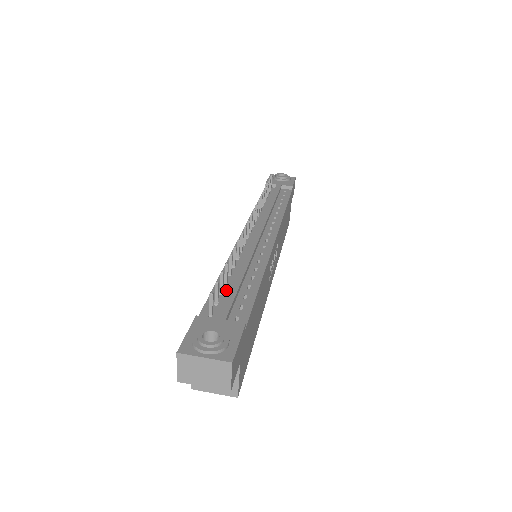
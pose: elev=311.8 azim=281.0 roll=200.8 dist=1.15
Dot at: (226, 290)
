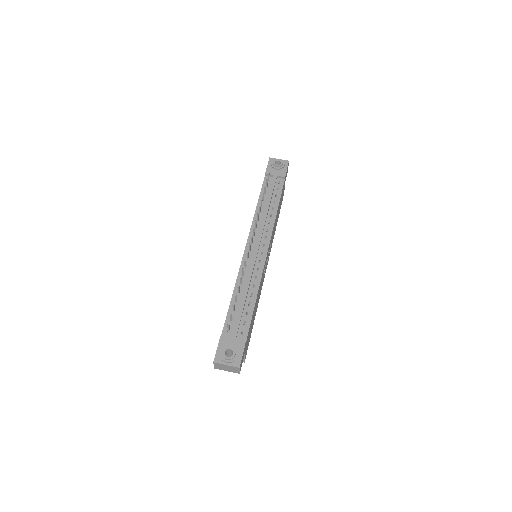
Dot at: (236, 308)
